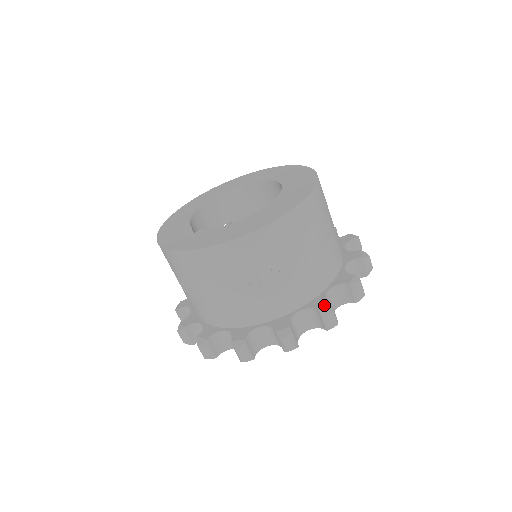
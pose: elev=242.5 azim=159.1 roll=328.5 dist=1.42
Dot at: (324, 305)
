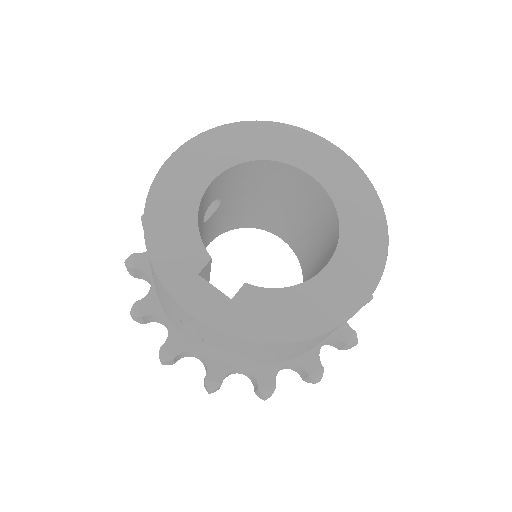
Dot at: (351, 337)
